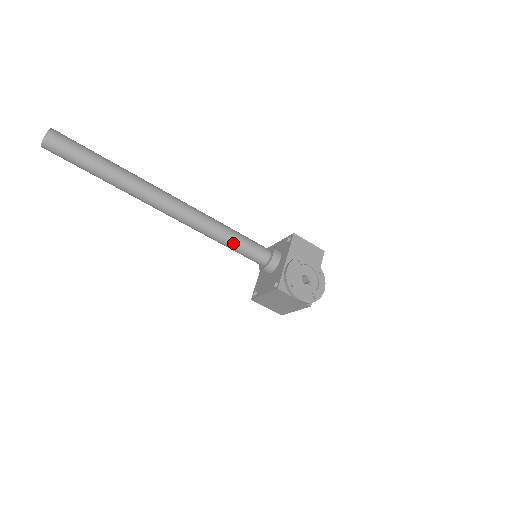
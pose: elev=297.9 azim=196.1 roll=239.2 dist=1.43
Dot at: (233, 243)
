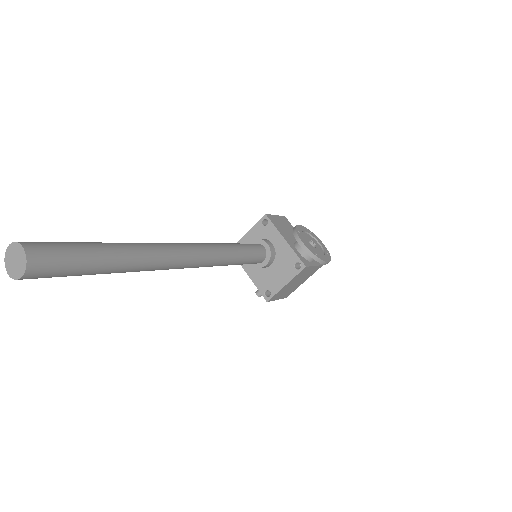
Dot at: (242, 255)
